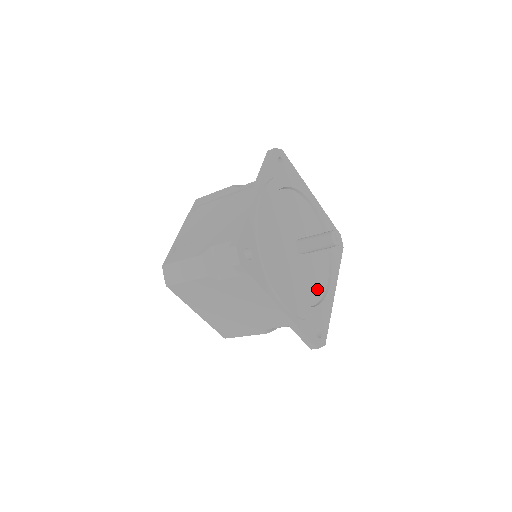
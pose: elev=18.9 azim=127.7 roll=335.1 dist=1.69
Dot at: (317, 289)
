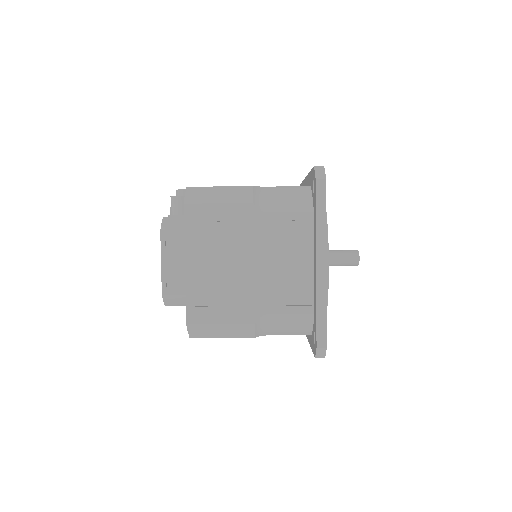
Dot at: occluded
